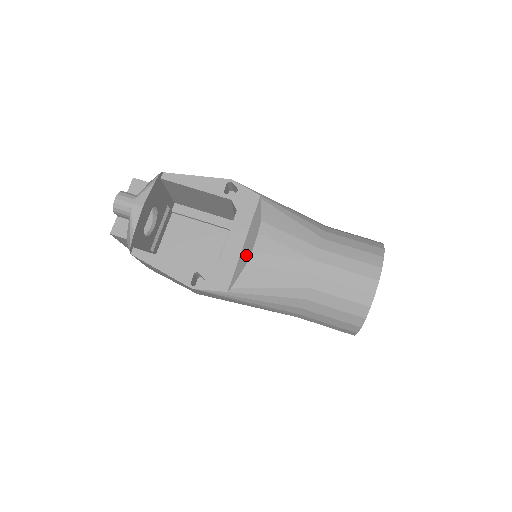
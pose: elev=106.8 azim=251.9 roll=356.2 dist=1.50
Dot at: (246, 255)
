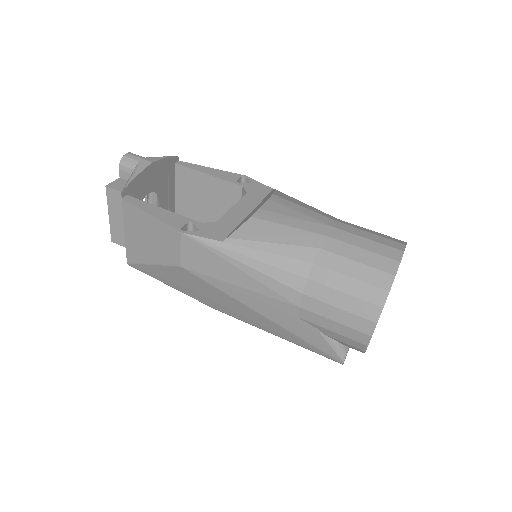
Dot at: (251, 214)
